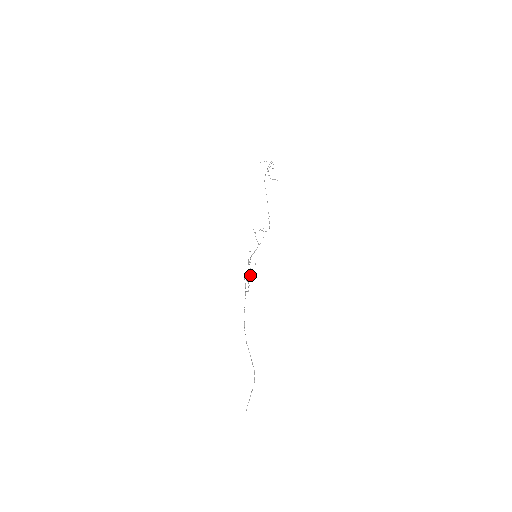
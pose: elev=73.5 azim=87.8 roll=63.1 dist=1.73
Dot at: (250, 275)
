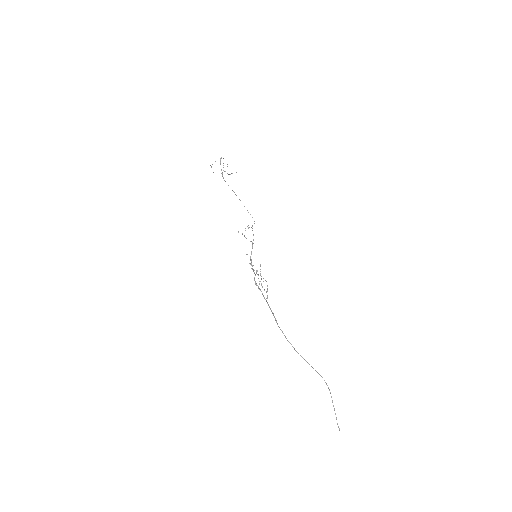
Dot at: (261, 279)
